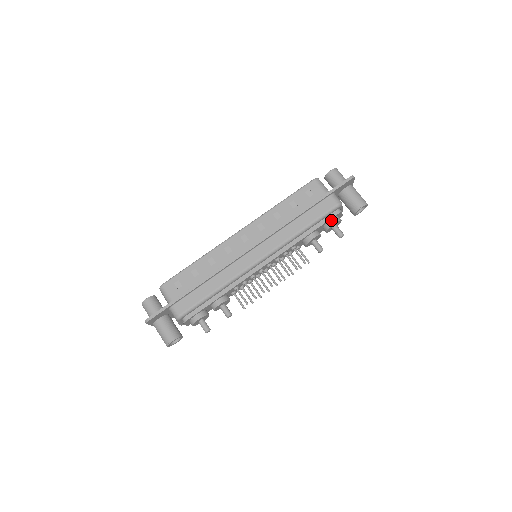
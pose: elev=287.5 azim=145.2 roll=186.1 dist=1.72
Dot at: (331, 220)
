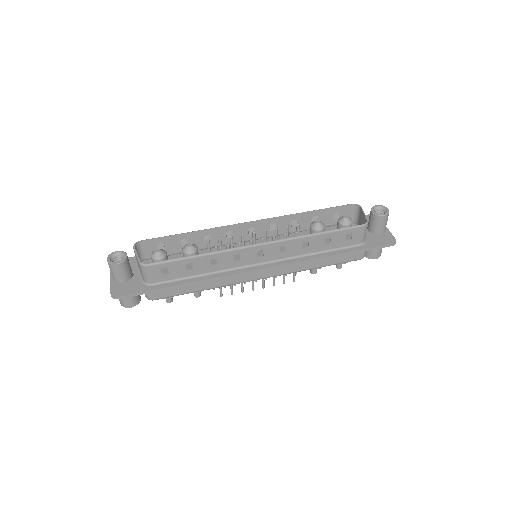
Dot at: occluded
